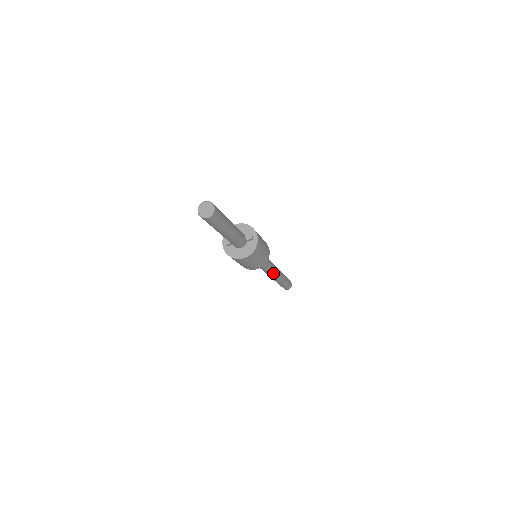
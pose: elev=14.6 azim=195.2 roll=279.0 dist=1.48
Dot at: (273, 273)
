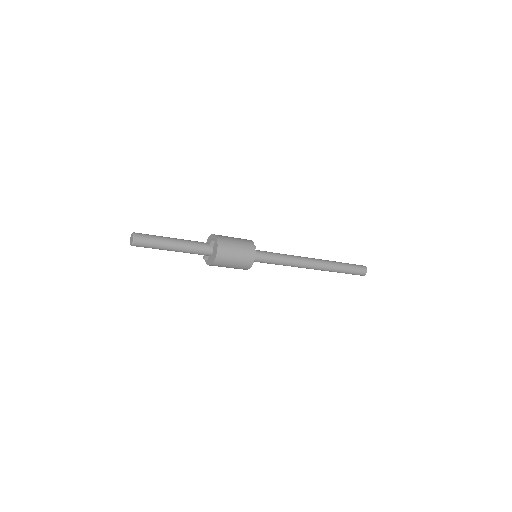
Dot at: (304, 263)
